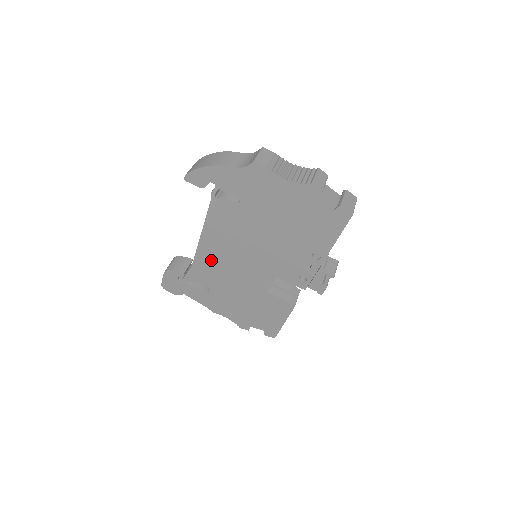
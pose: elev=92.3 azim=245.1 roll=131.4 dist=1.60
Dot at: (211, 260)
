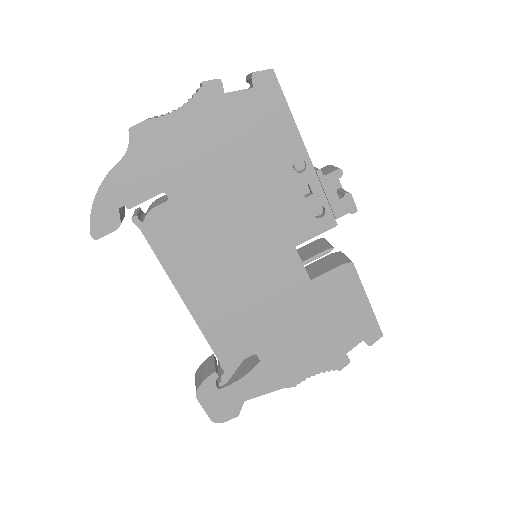
Dot at: (220, 313)
